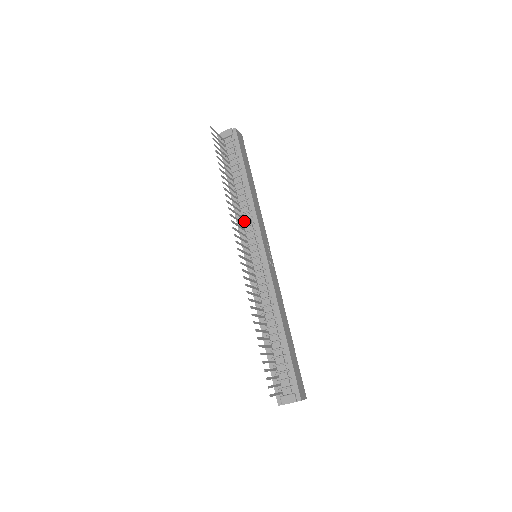
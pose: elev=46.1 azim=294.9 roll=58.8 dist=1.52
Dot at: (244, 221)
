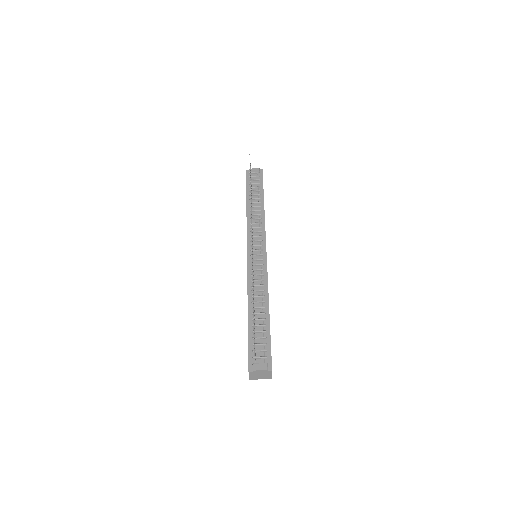
Dot at: (253, 228)
